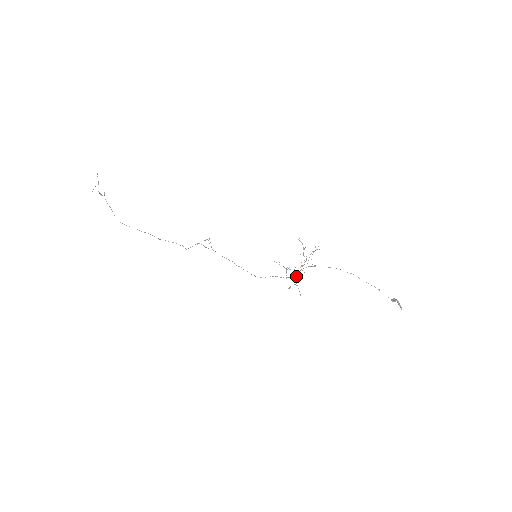
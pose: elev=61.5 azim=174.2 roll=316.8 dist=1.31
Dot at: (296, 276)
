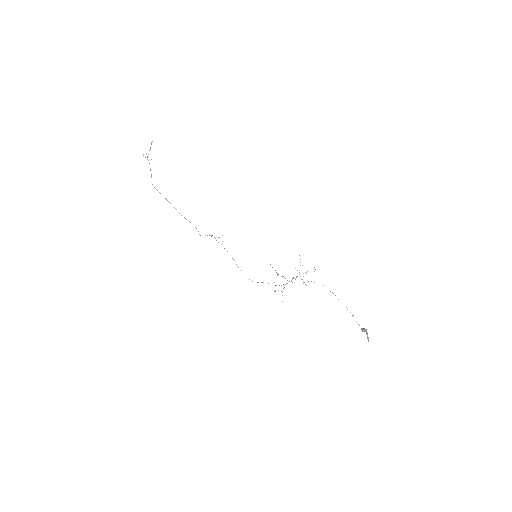
Dot at: (284, 285)
